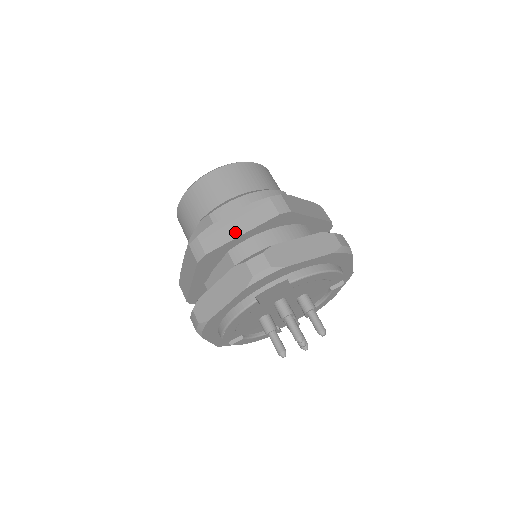
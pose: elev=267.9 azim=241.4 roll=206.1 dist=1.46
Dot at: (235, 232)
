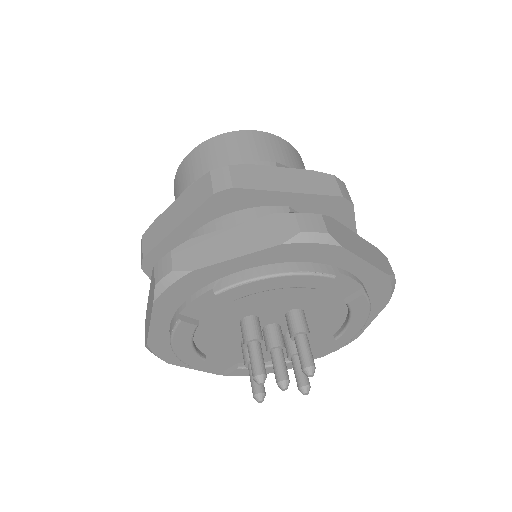
Dot at: (170, 225)
